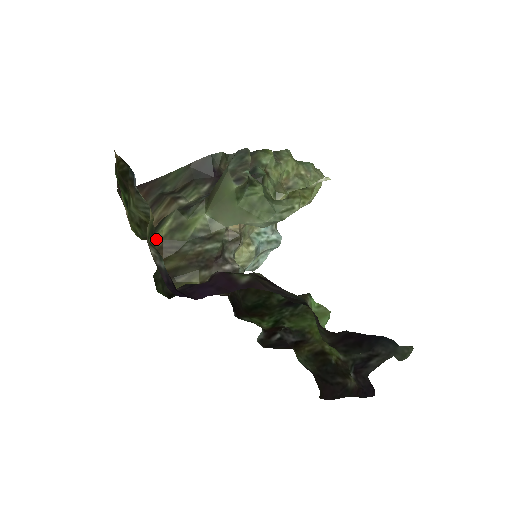
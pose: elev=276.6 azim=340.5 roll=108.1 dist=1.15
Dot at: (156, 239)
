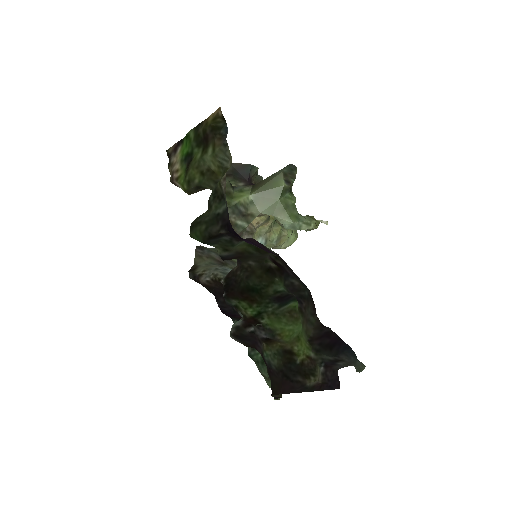
Dot at: (212, 190)
